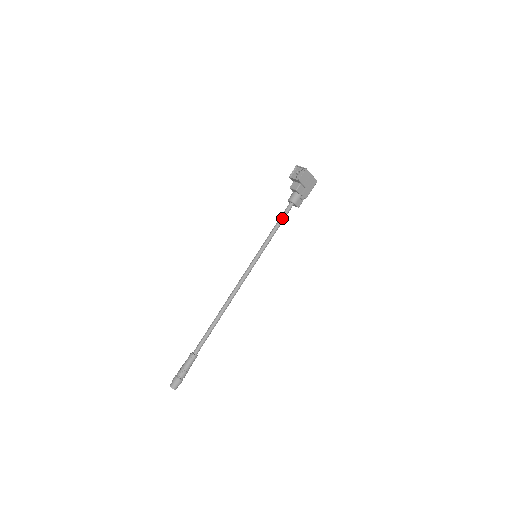
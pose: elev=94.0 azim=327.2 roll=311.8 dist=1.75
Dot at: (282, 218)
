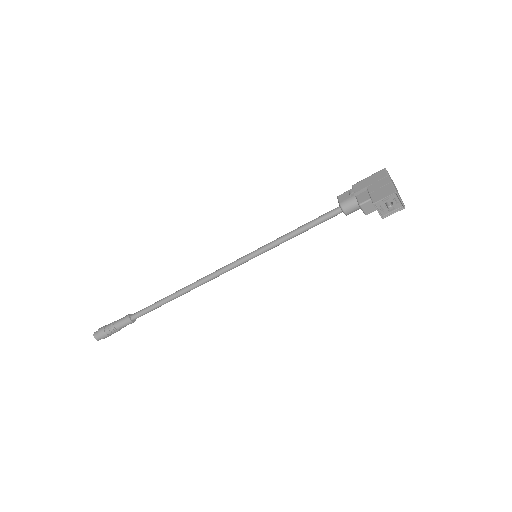
Dot at: occluded
